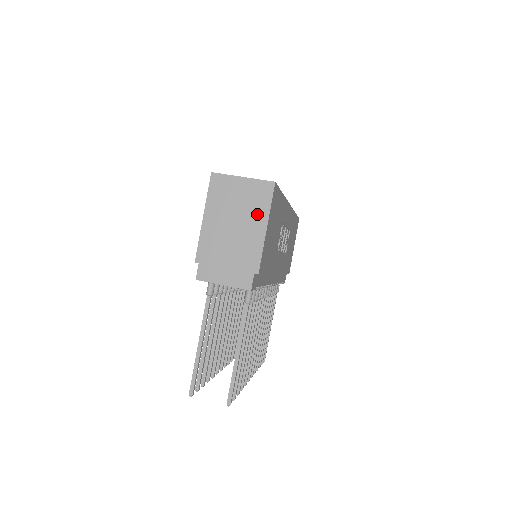
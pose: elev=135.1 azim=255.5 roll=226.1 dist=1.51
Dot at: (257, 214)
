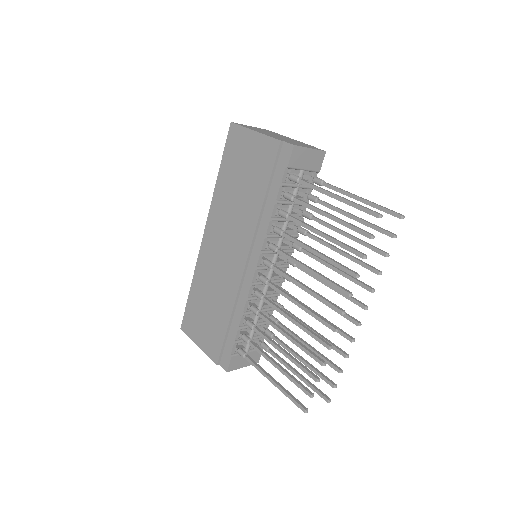
Dot at: (279, 135)
